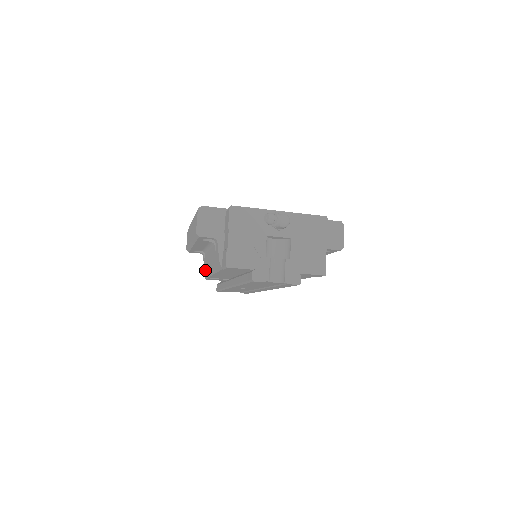
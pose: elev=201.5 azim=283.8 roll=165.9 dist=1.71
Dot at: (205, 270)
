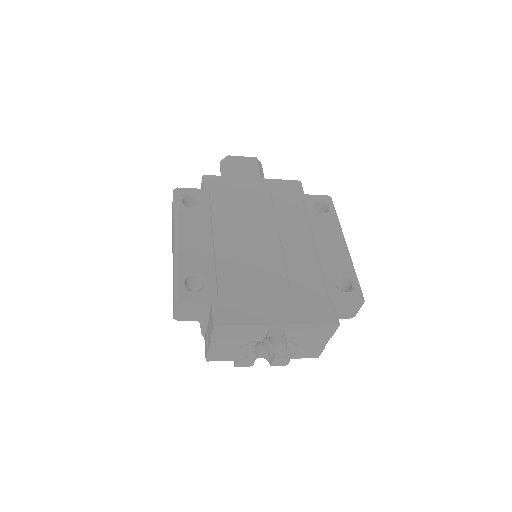
Dot at: occluded
